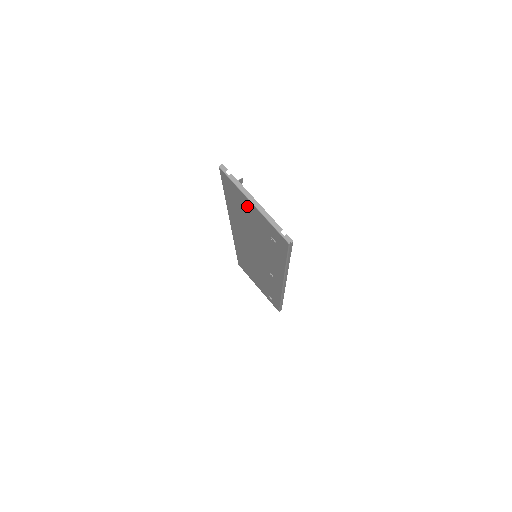
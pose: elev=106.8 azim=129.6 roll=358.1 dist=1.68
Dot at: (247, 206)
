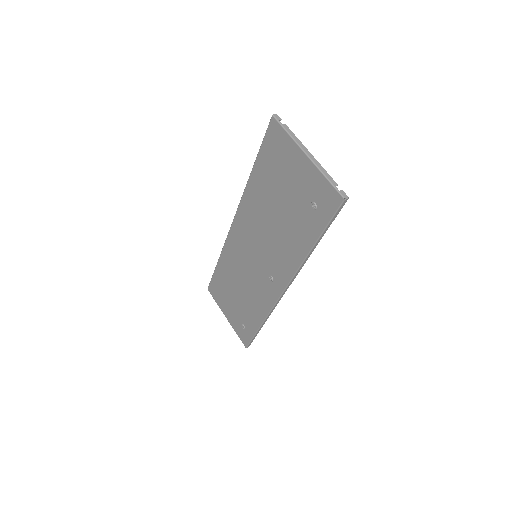
Dot at: (292, 164)
